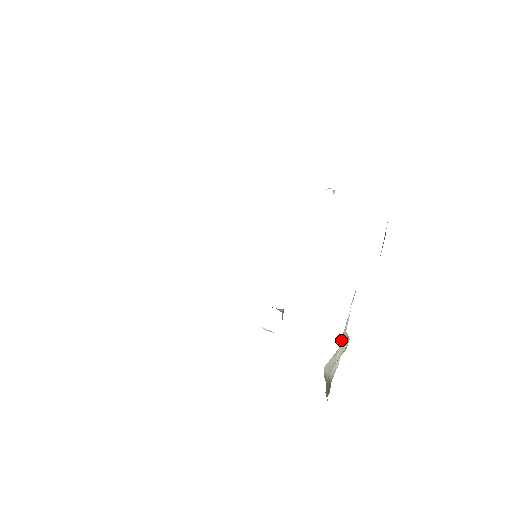
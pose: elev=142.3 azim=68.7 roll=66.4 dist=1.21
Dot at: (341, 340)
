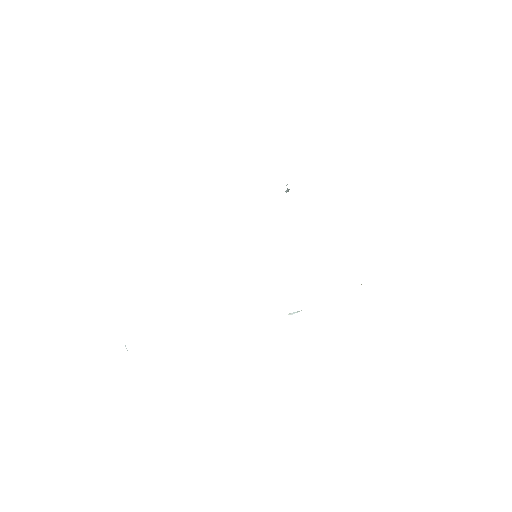
Dot at: occluded
